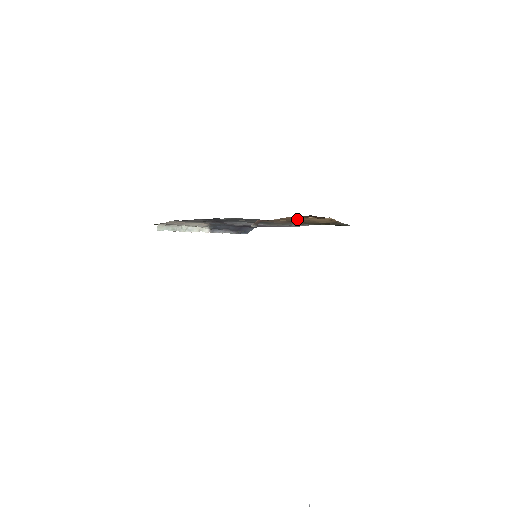
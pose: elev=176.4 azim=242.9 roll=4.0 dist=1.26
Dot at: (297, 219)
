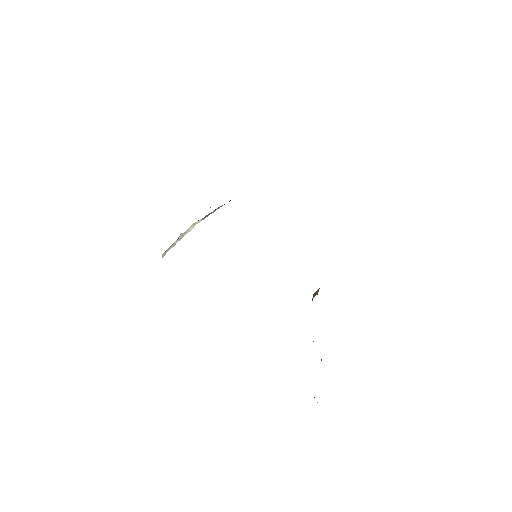
Dot at: occluded
